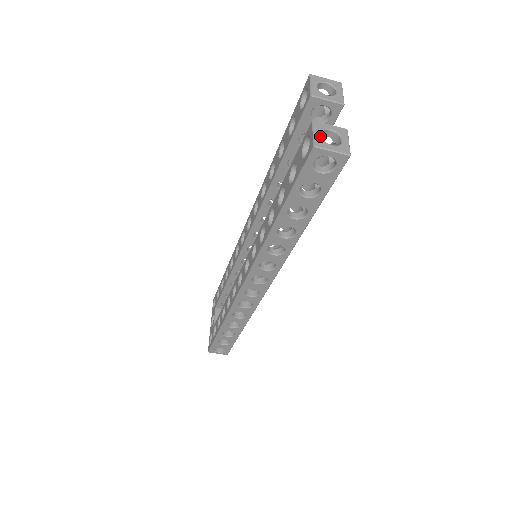
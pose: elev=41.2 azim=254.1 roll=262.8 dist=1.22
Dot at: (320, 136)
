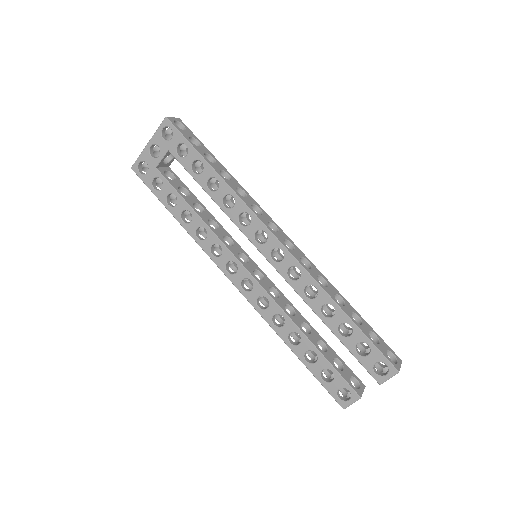
Dot at: (352, 403)
